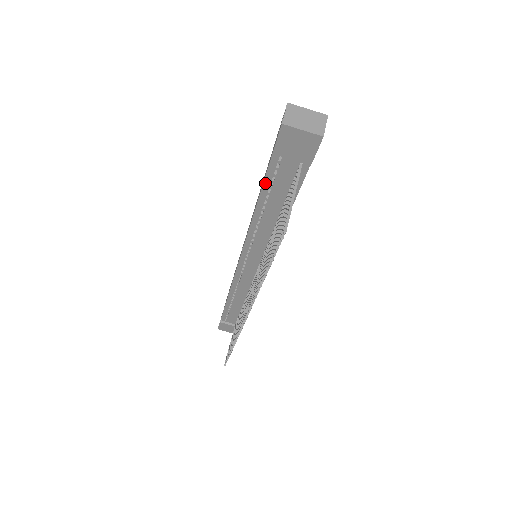
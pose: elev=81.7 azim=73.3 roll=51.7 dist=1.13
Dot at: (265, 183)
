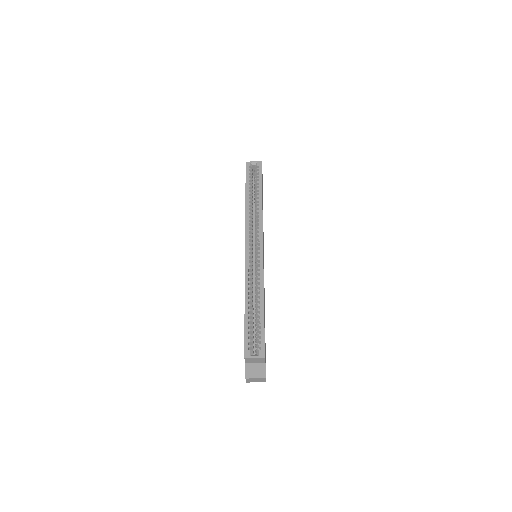
Dot at: occluded
